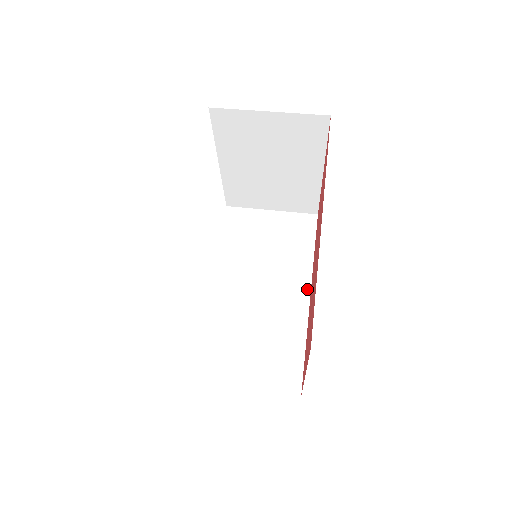
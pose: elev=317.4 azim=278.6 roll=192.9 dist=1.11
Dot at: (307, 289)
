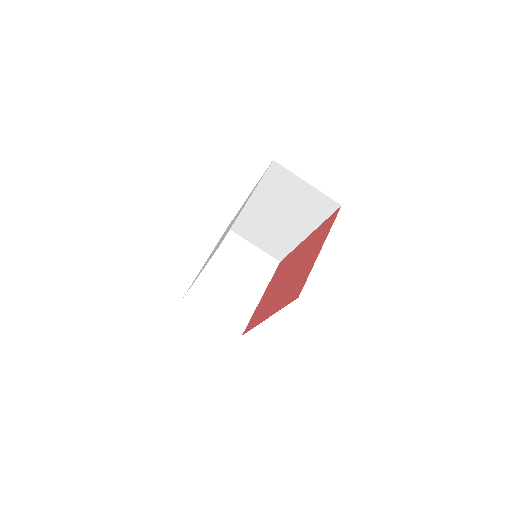
Dot at: (307, 234)
